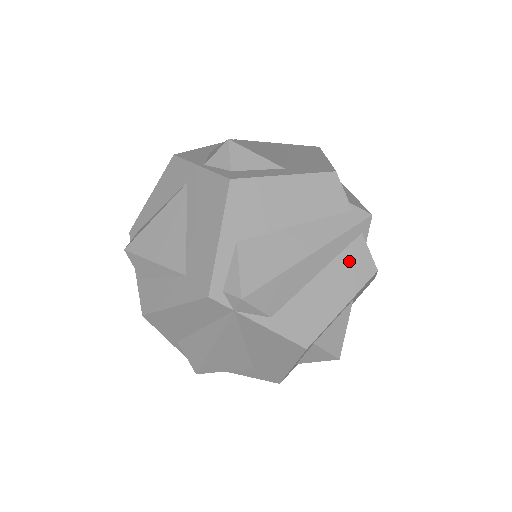
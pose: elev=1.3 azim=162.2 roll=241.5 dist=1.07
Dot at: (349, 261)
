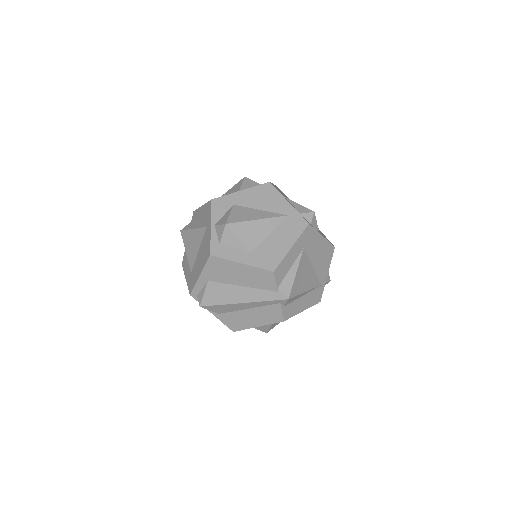
Dot at: (268, 311)
